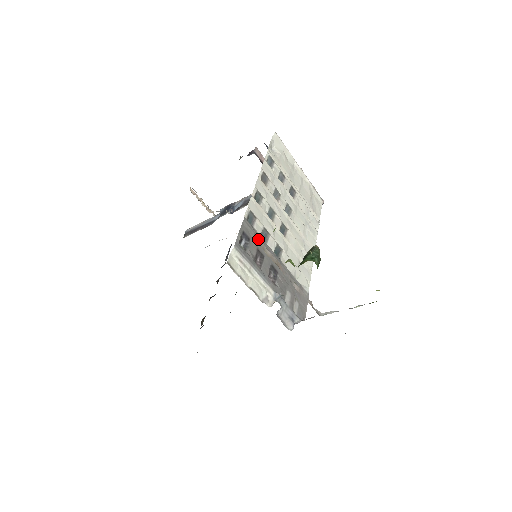
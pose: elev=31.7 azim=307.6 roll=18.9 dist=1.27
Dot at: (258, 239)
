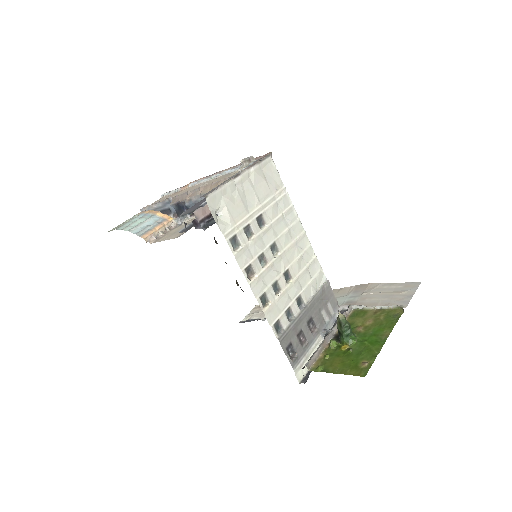
Dot at: (309, 364)
